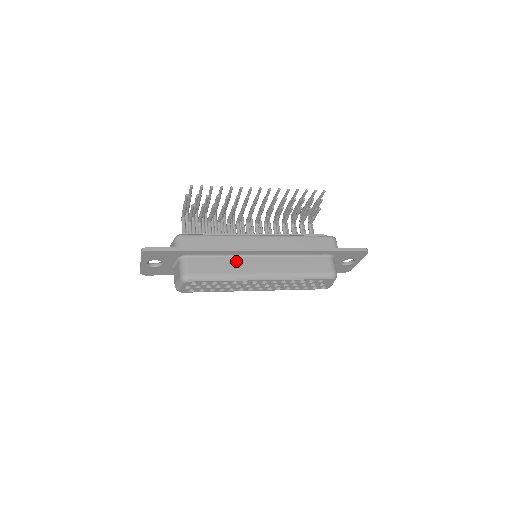
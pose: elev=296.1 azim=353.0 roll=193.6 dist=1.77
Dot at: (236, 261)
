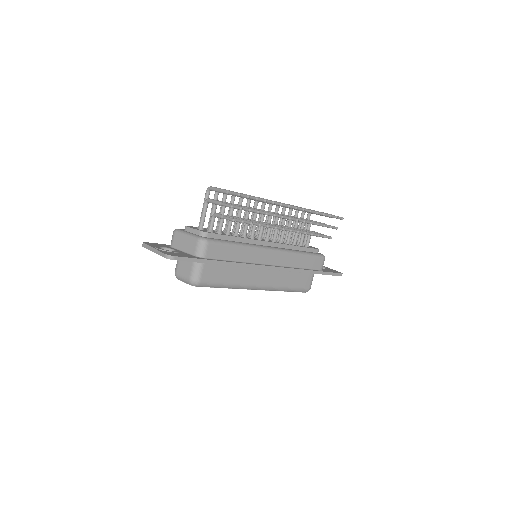
Dot at: (243, 271)
